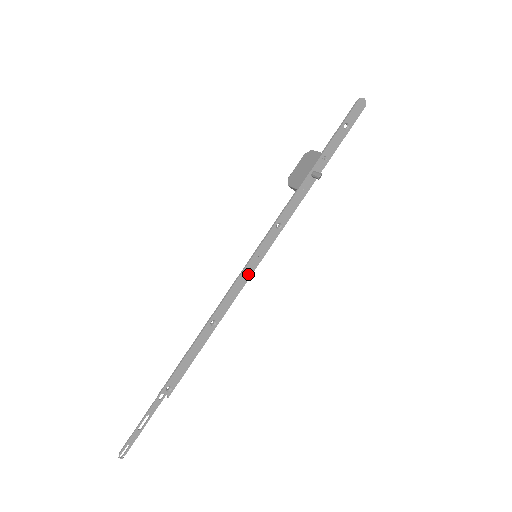
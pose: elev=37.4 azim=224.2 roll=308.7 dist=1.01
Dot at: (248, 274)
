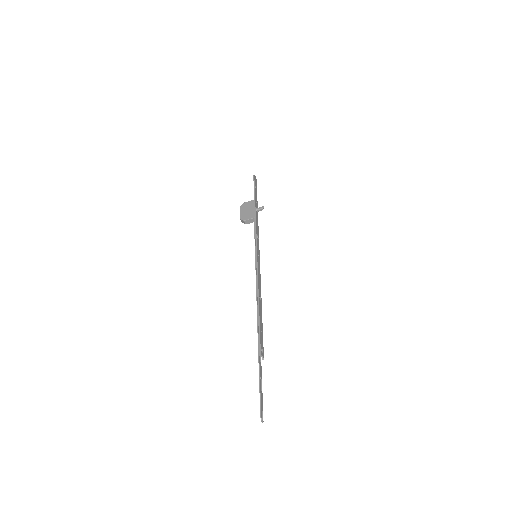
Dot at: (259, 266)
